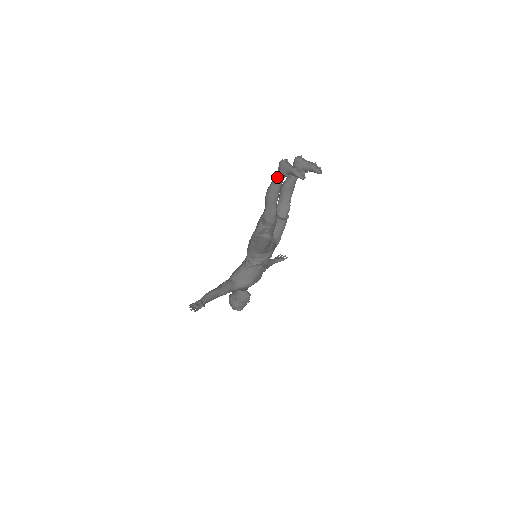
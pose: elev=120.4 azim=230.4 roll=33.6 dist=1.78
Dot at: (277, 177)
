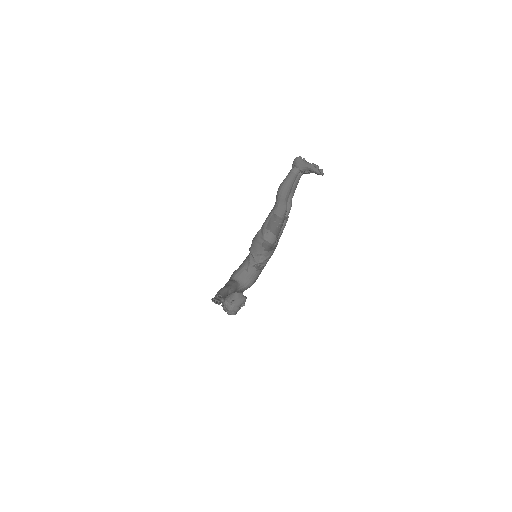
Dot at: (292, 173)
